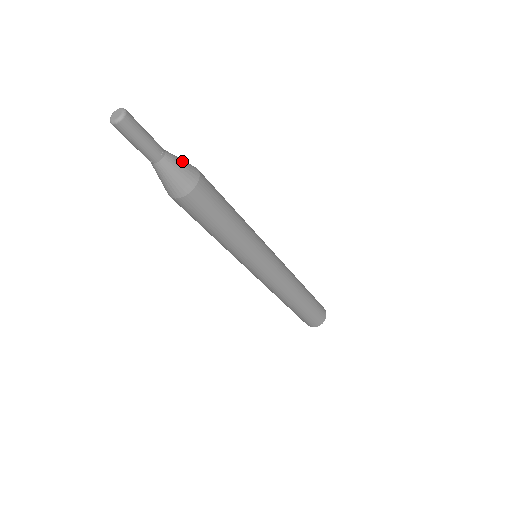
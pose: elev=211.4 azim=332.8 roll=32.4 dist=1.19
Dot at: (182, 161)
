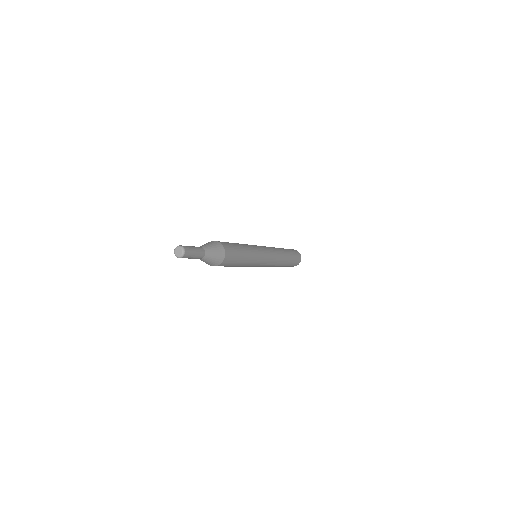
Dot at: (211, 245)
